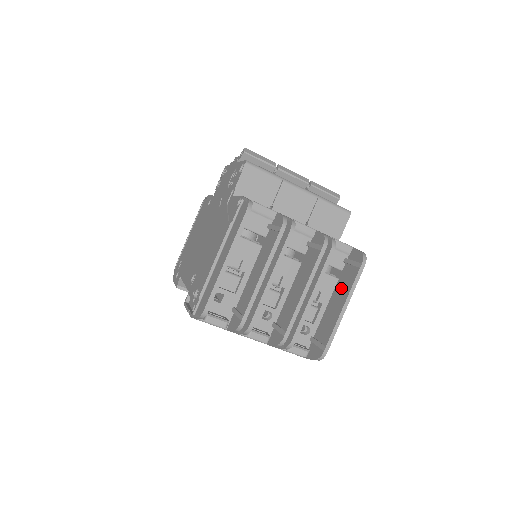
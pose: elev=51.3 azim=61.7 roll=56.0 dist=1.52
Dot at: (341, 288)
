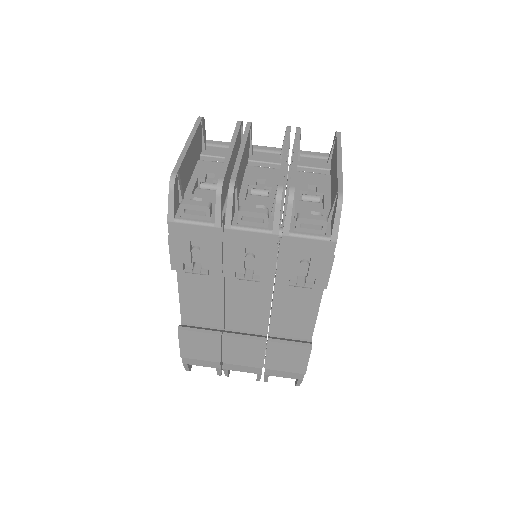
Dot at: (332, 167)
